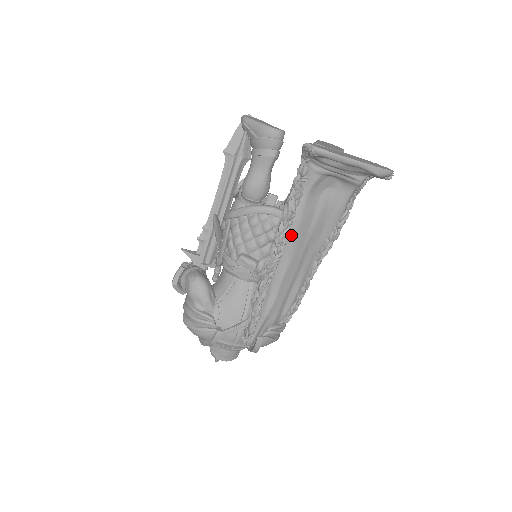
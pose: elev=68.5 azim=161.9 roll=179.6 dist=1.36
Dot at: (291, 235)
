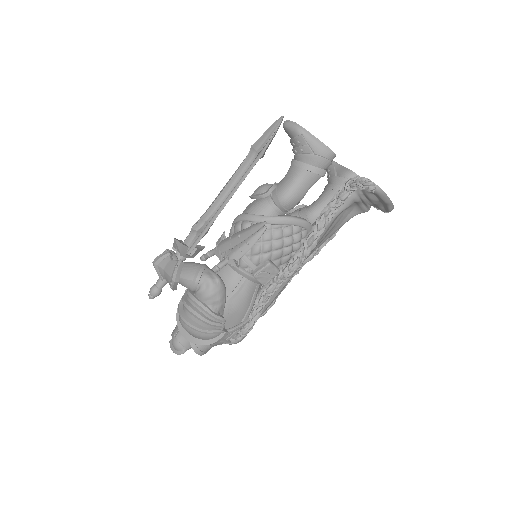
Dot at: occluded
